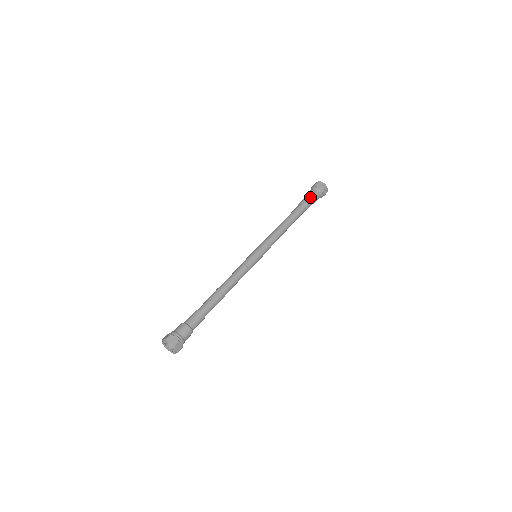
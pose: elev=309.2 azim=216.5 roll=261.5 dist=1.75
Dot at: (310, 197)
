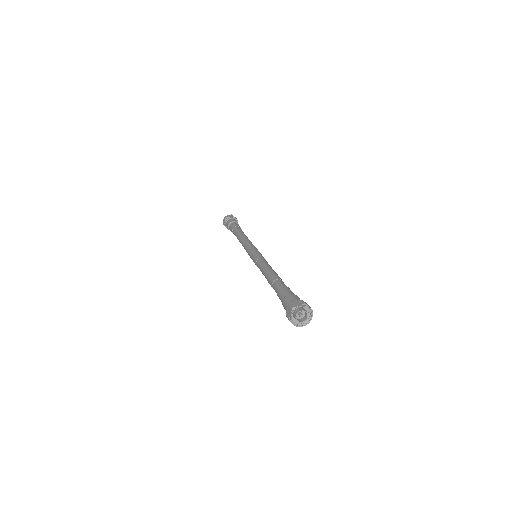
Dot at: (233, 223)
